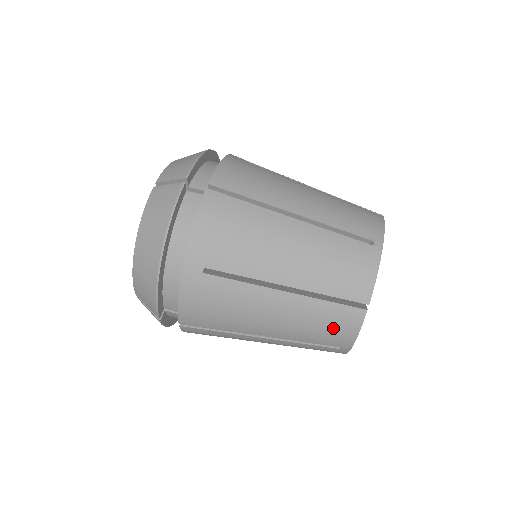
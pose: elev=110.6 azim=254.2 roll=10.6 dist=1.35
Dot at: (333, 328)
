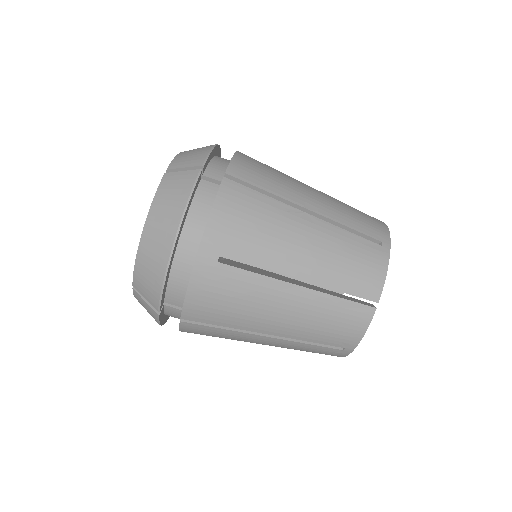
Dot at: occluded
